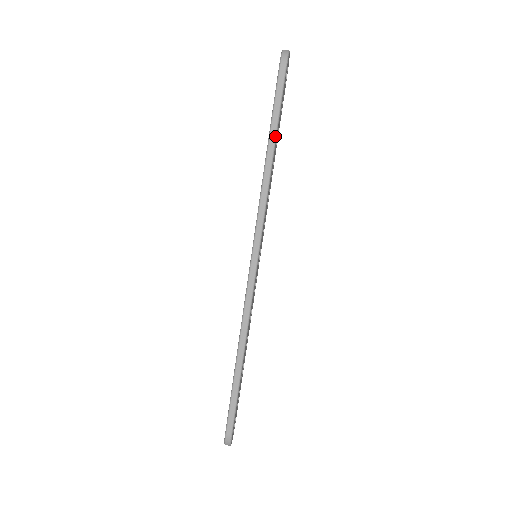
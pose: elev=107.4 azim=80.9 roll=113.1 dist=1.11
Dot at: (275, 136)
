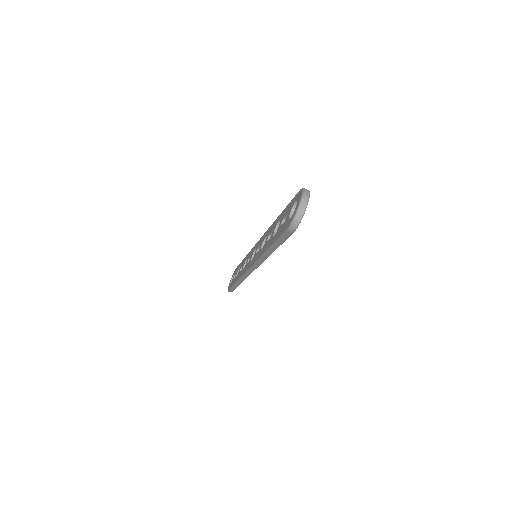
Dot at: occluded
